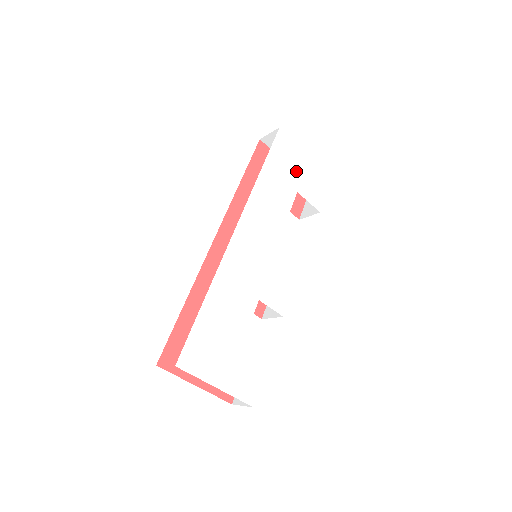
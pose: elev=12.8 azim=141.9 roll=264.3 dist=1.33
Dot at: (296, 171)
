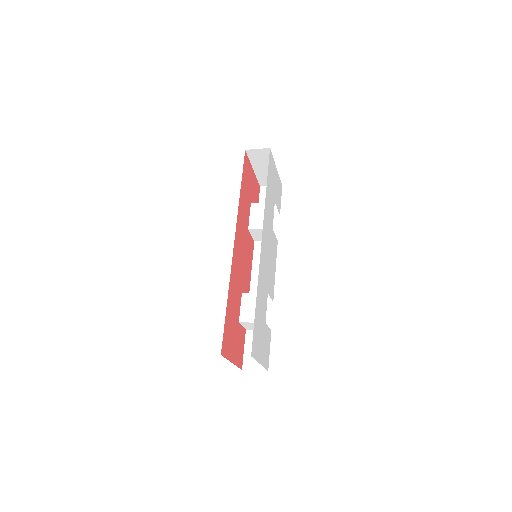
Dot at: (274, 184)
